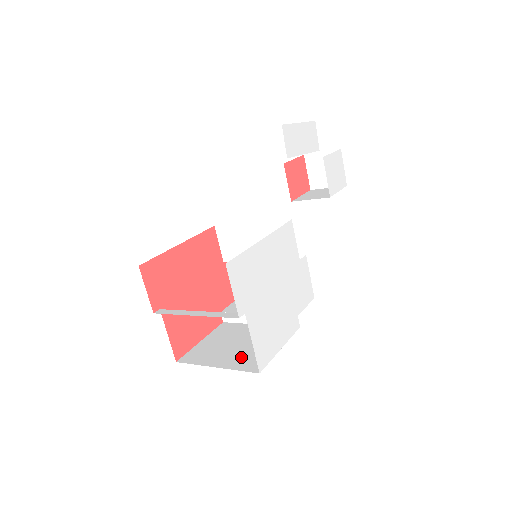
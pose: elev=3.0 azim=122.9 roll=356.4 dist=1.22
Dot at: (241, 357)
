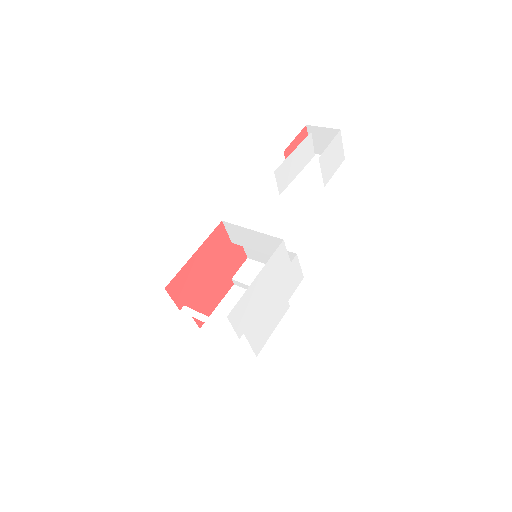
Dot at: occluded
